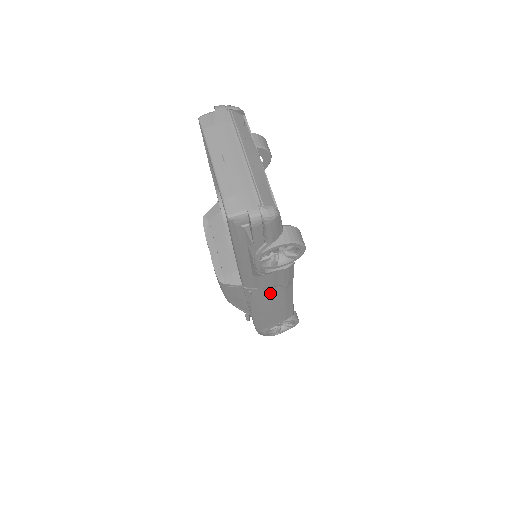
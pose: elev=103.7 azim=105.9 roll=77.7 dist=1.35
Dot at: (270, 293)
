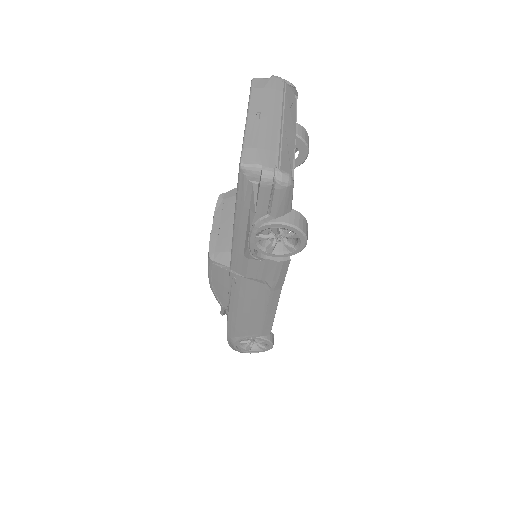
Dot at: (254, 289)
